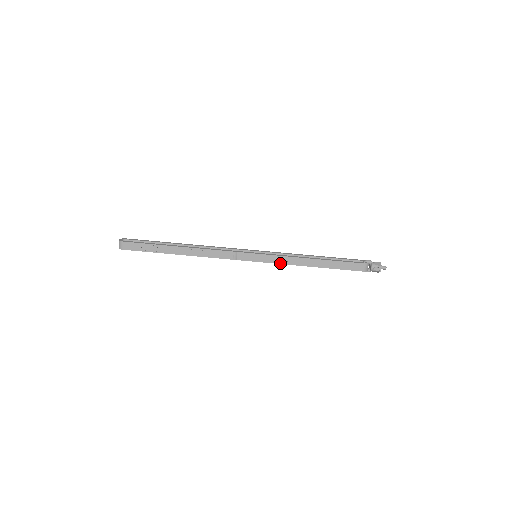
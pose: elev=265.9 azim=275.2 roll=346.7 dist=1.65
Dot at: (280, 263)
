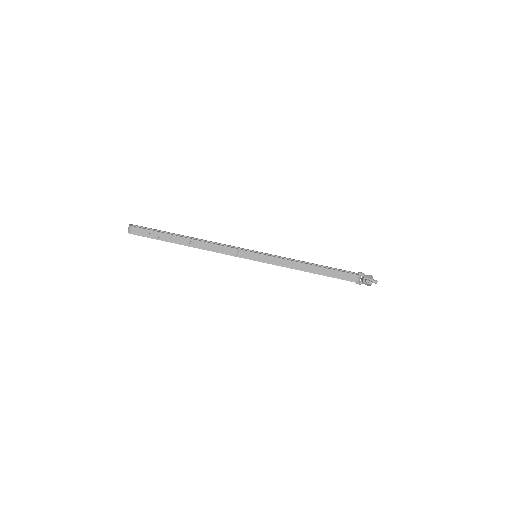
Dot at: (278, 265)
